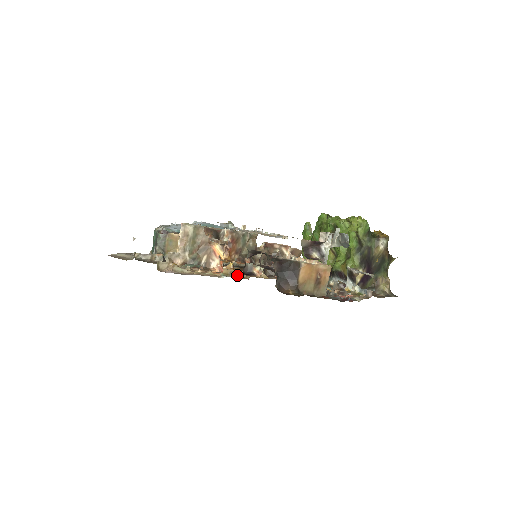
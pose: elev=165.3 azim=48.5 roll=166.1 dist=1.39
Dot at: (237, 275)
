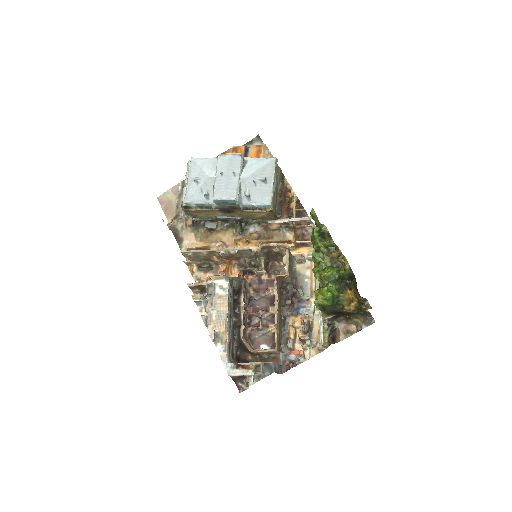
Dot at: occluded
